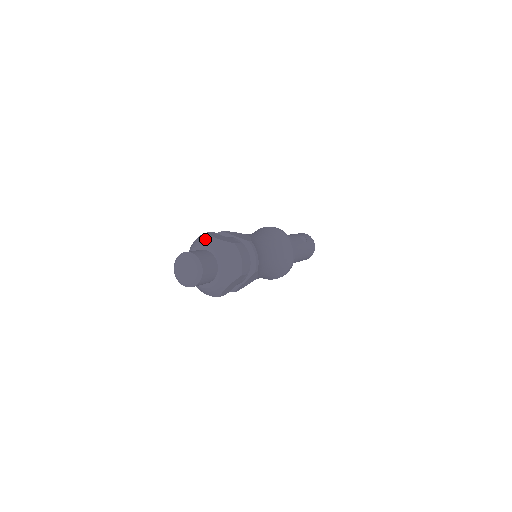
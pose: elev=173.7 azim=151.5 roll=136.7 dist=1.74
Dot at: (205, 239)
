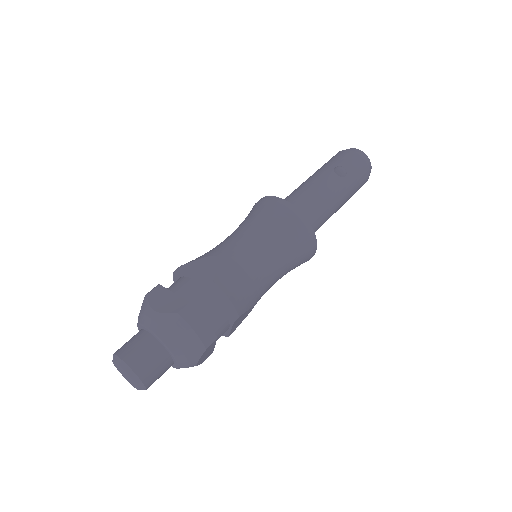
Dot at: (143, 313)
